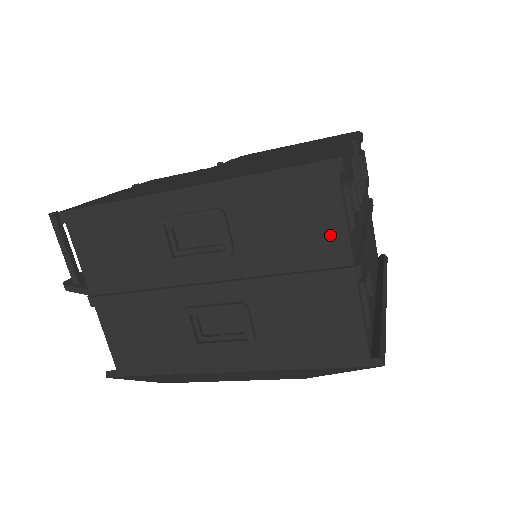
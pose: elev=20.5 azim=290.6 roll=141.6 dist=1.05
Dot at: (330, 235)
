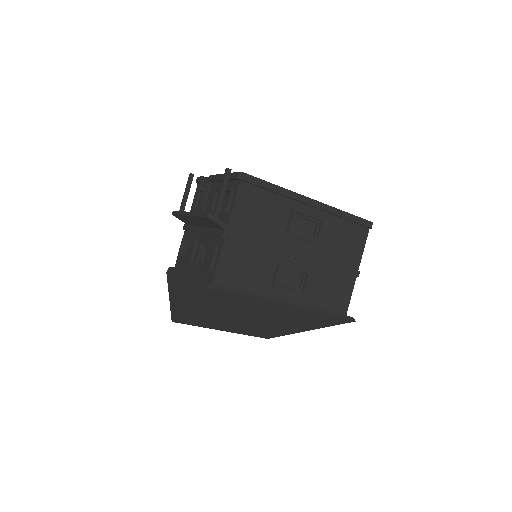
Dot at: (356, 253)
